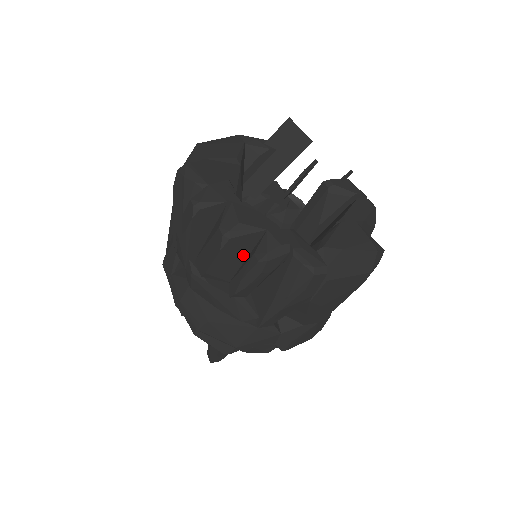
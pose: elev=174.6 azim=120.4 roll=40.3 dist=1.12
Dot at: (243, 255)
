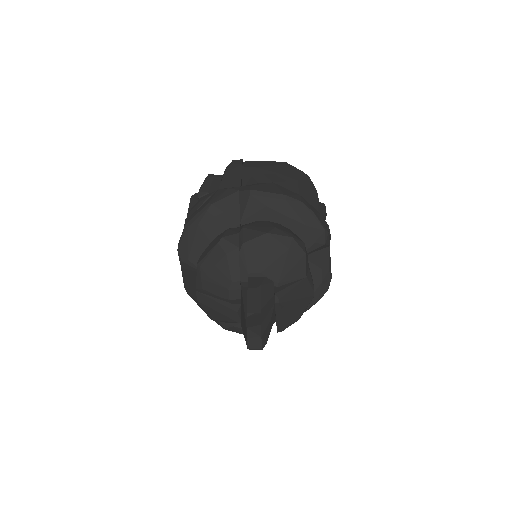
Dot at: occluded
